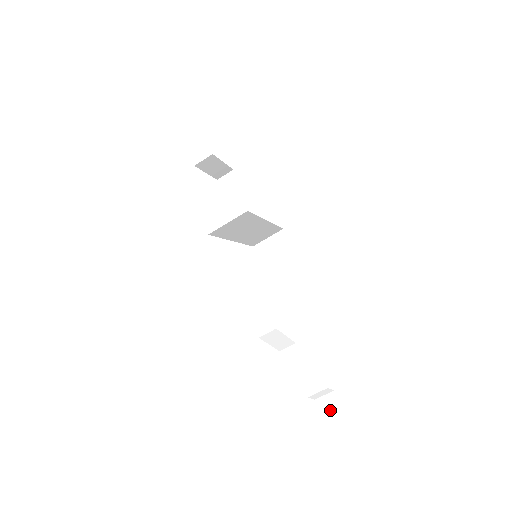
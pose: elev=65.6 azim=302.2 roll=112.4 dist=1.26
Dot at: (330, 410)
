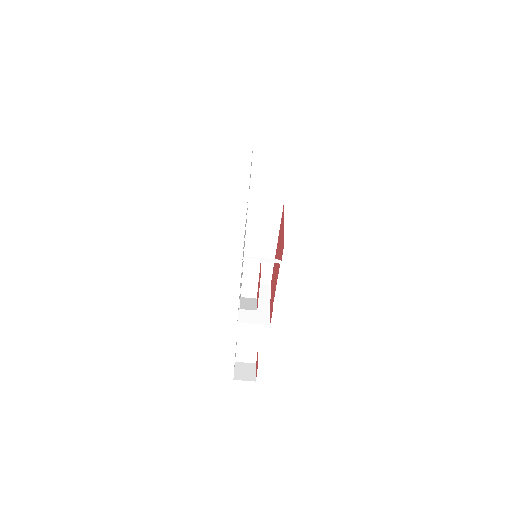
Dot at: (244, 372)
